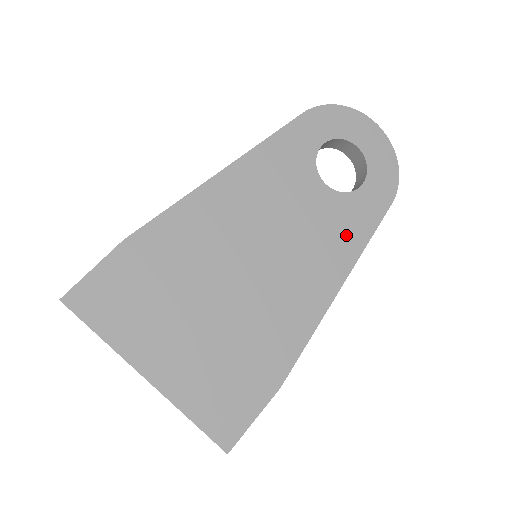
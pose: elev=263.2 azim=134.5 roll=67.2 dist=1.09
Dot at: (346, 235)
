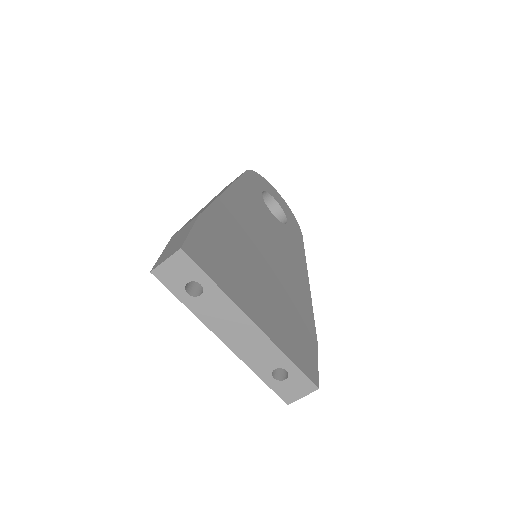
Dot at: (295, 249)
